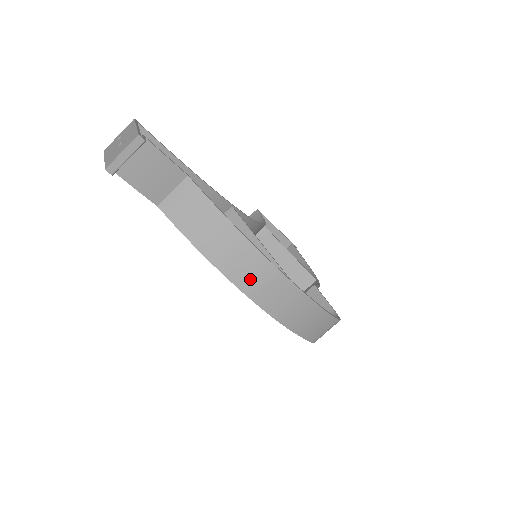
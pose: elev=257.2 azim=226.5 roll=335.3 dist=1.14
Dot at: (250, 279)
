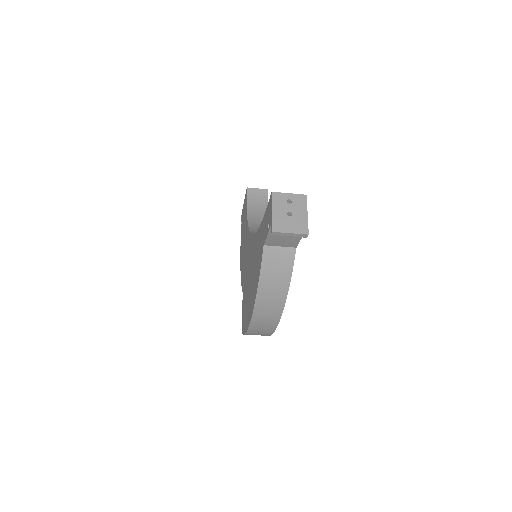
Dot at: (264, 312)
